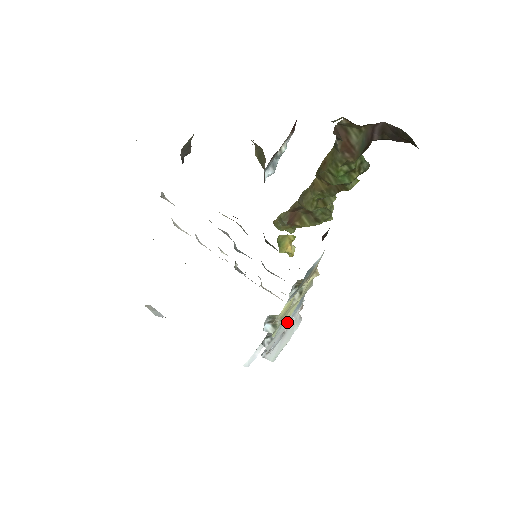
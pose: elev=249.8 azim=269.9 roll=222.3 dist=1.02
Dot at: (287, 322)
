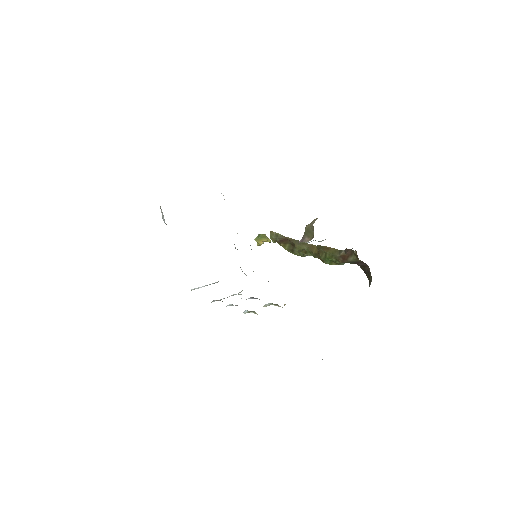
Dot at: occluded
